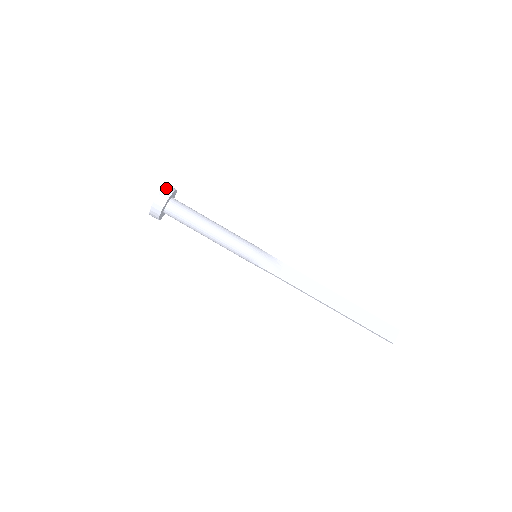
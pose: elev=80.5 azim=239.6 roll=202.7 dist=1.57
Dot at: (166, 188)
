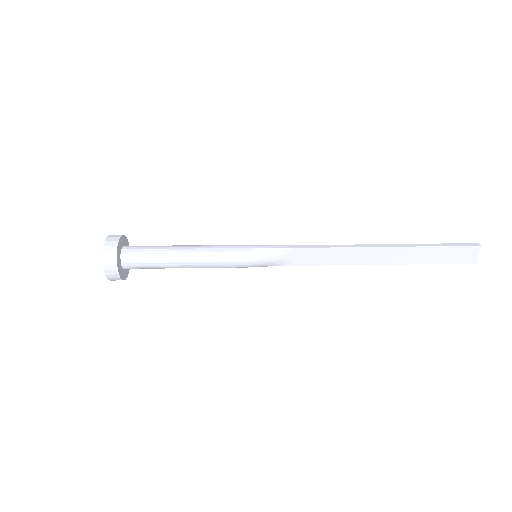
Dot at: (106, 256)
